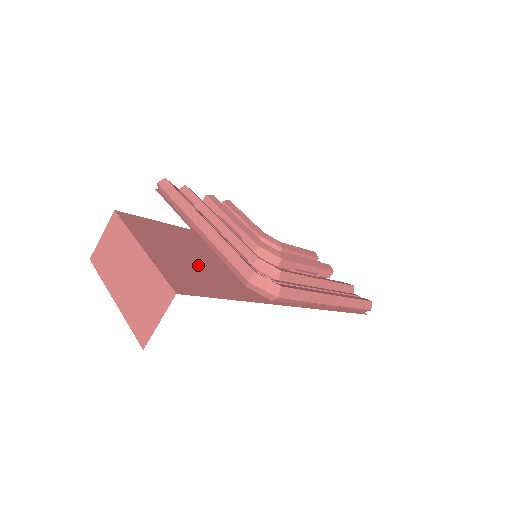
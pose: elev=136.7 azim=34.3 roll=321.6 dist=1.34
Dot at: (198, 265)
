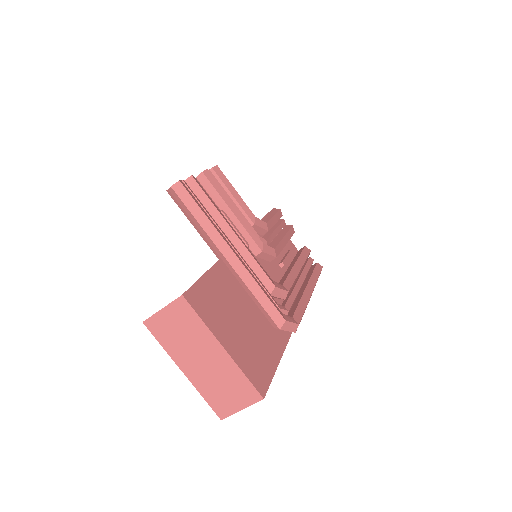
Dot at: (249, 330)
